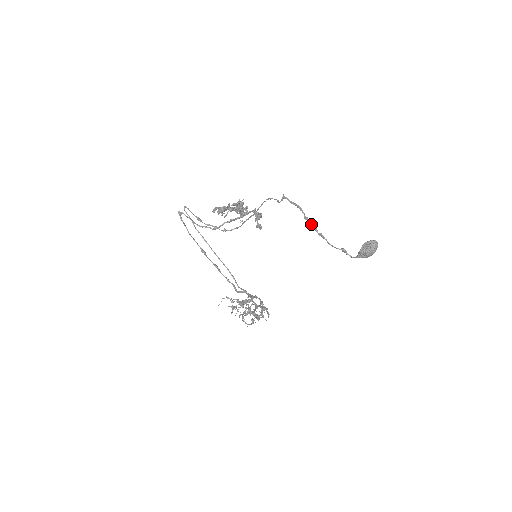
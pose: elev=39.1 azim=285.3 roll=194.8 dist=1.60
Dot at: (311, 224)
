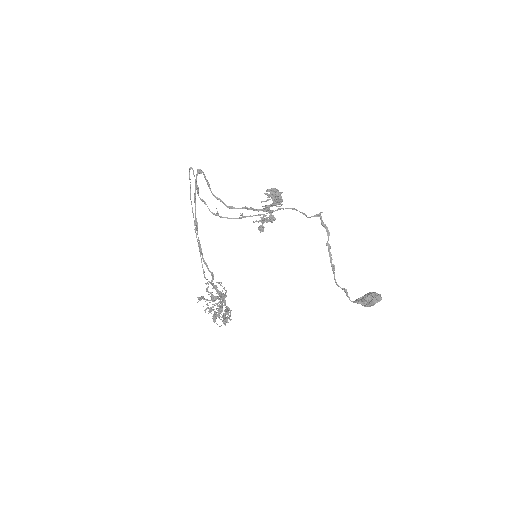
Dot at: (330, 252)
